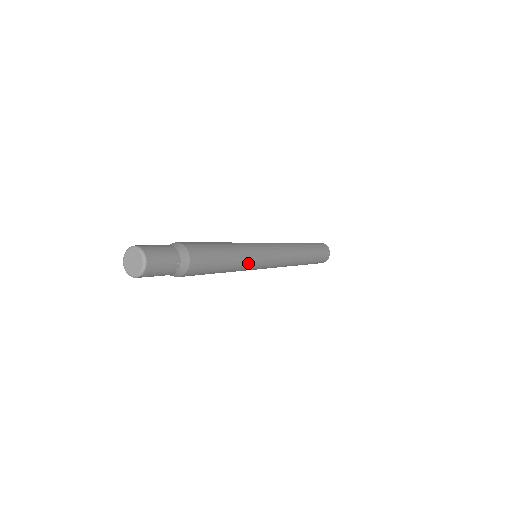
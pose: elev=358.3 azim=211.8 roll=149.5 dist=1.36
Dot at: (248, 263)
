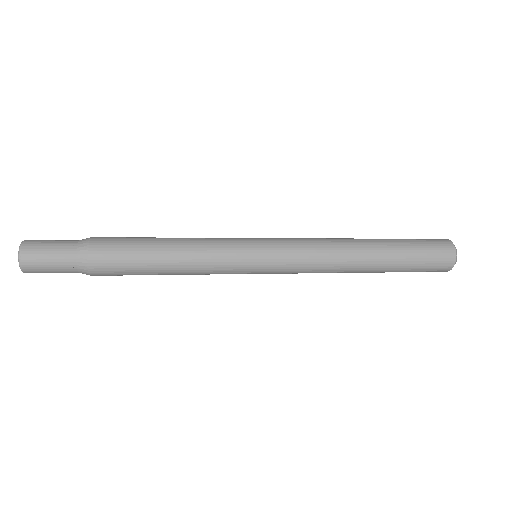
Dot at: (214, 260)
